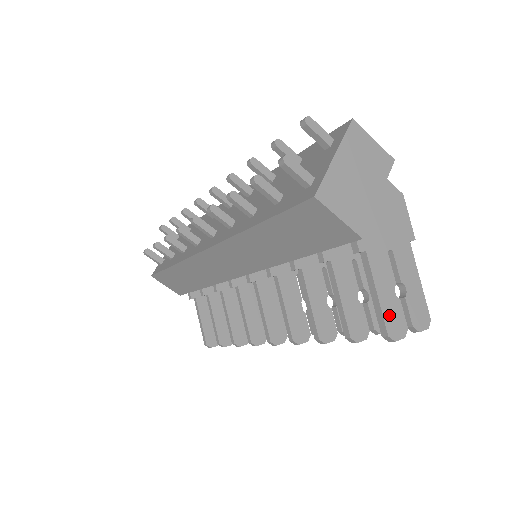
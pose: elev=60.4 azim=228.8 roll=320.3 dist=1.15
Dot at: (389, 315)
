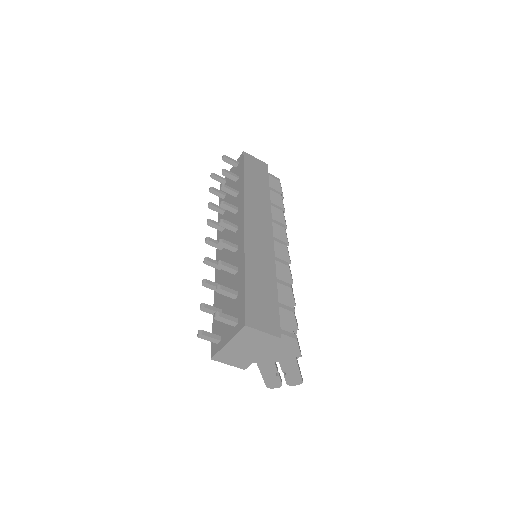
Dot at: (269, 381)
